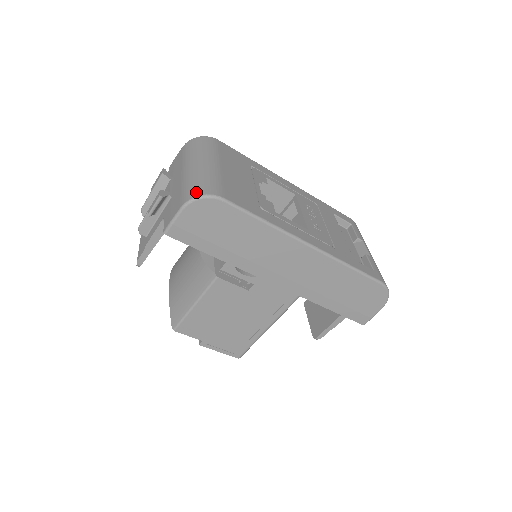
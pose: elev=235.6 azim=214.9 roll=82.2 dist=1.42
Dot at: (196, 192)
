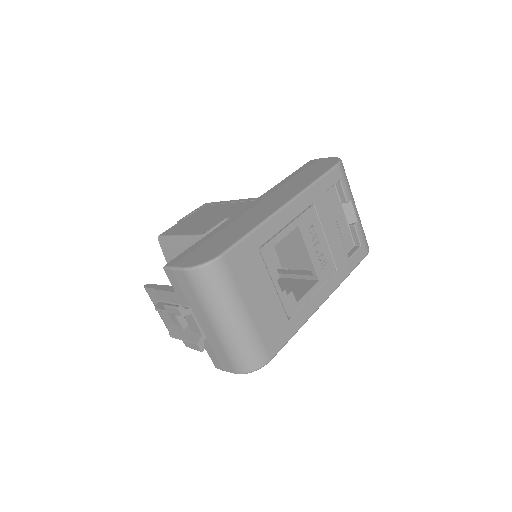
Dot at: (247, 367)
